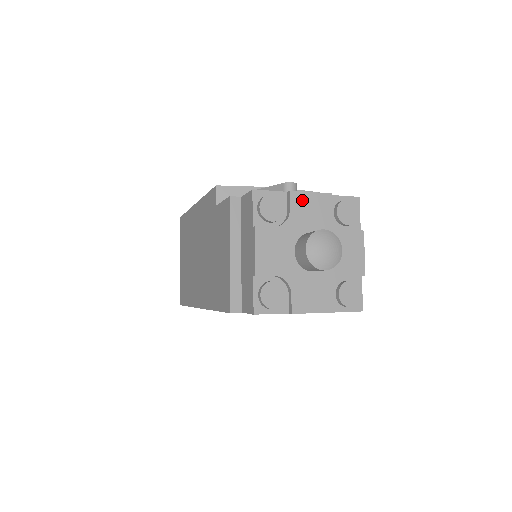
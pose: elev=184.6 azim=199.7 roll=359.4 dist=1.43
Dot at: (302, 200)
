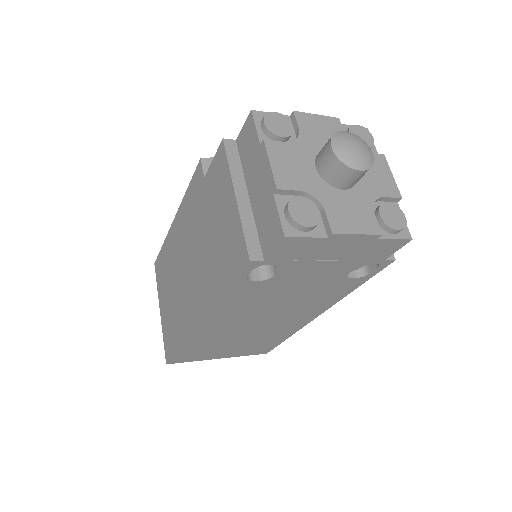
Dot at: (309, 120)
